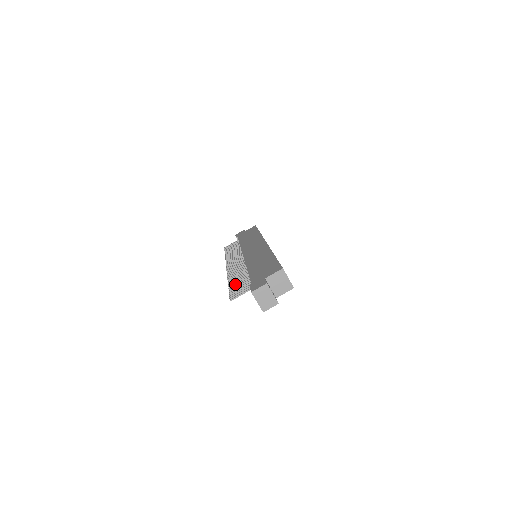
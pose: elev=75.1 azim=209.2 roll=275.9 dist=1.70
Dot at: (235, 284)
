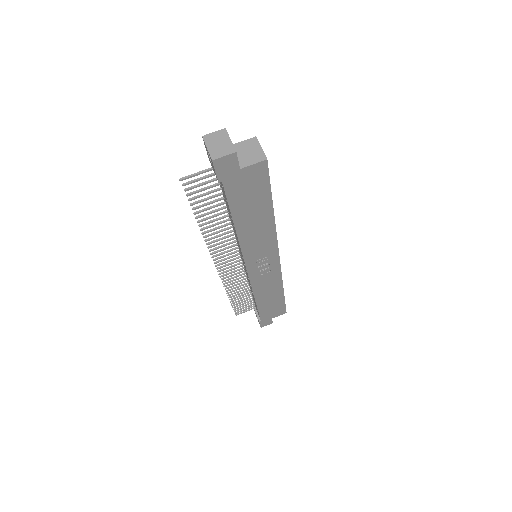
Dot at: (203, 209)
